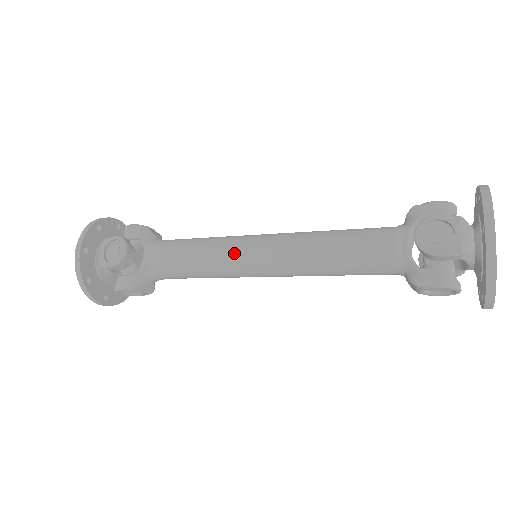
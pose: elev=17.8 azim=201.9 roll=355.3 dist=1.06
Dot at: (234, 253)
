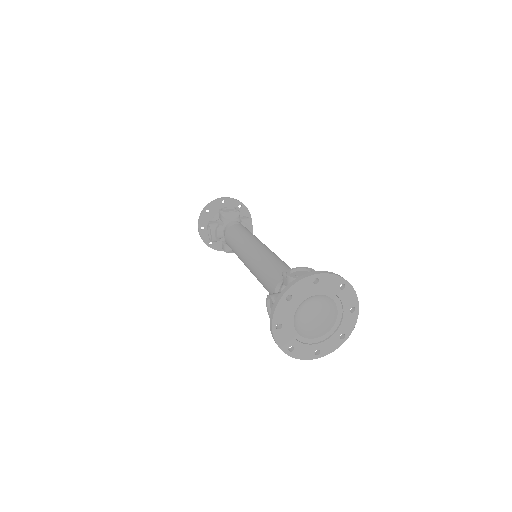
Dot at: (240, 257)
